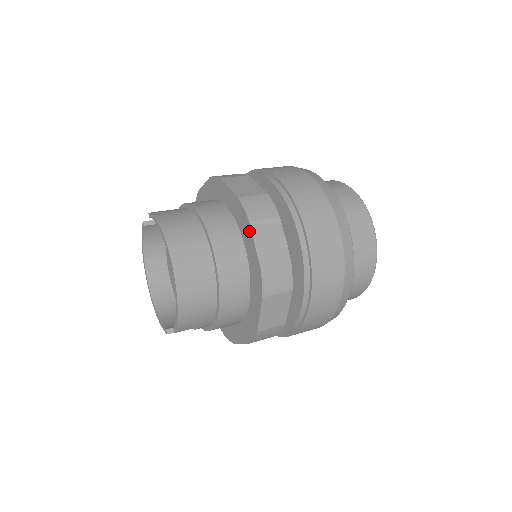
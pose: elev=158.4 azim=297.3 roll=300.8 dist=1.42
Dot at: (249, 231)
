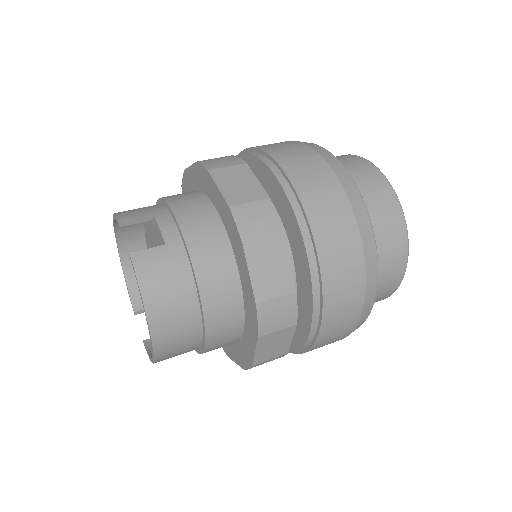
Dot at: (254, 338)
